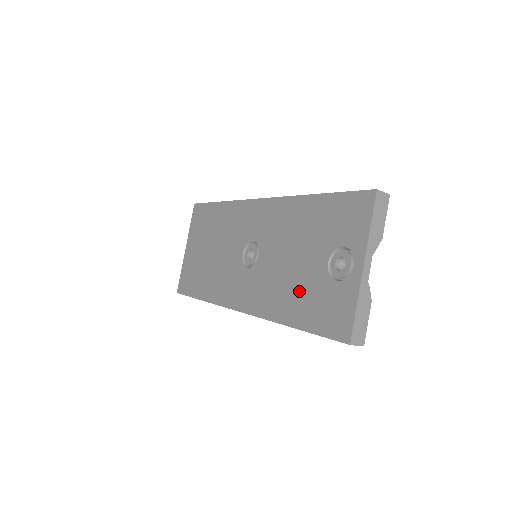
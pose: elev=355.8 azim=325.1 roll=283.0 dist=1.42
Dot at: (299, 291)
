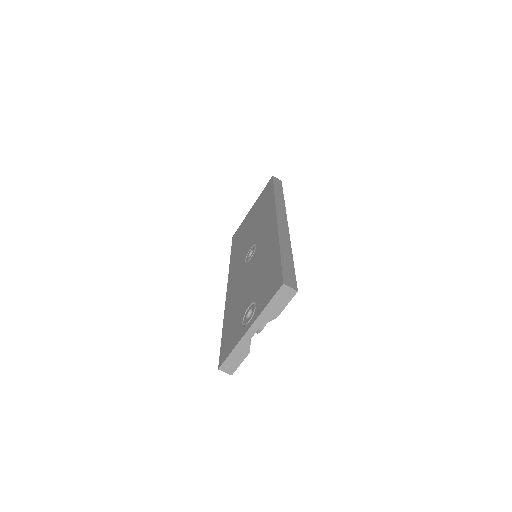
Dot at: (237, 308)
